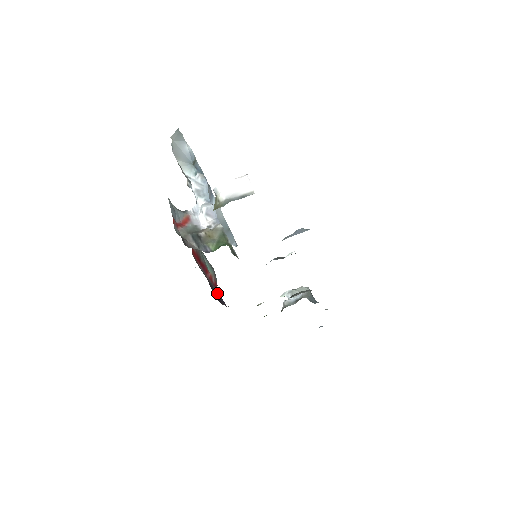
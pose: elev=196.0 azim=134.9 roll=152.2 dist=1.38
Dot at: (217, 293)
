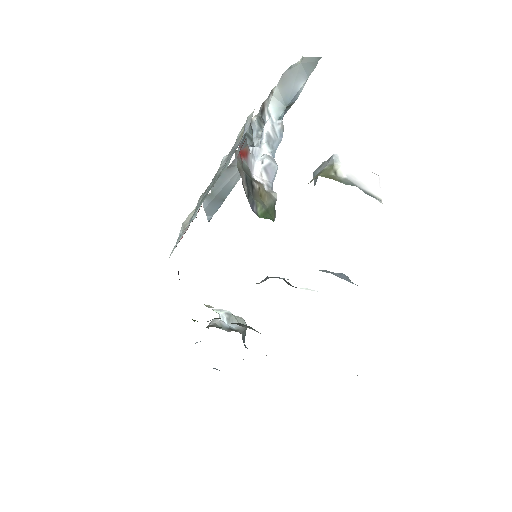
Dot at: occluded
